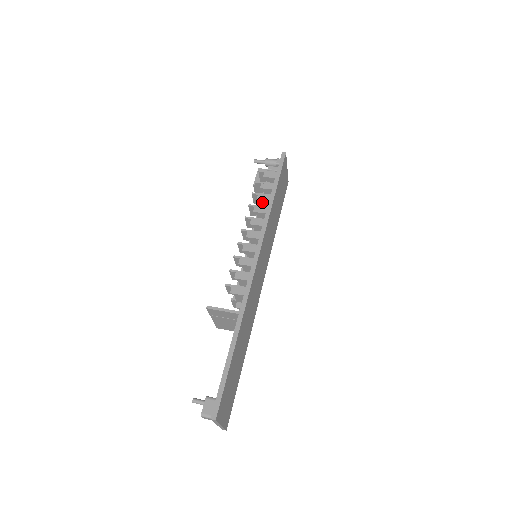
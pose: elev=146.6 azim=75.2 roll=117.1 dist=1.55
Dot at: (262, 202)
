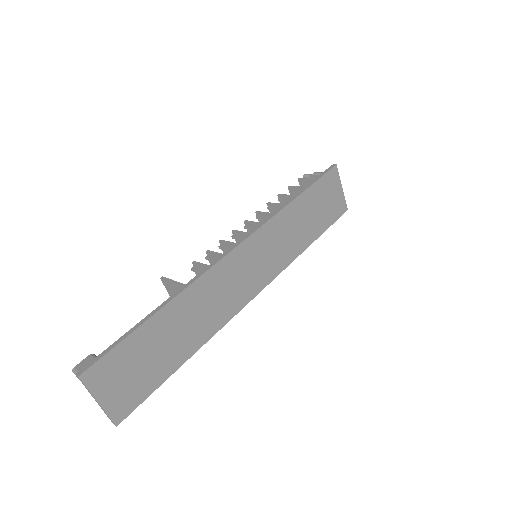
Dot at: (284, 202)
